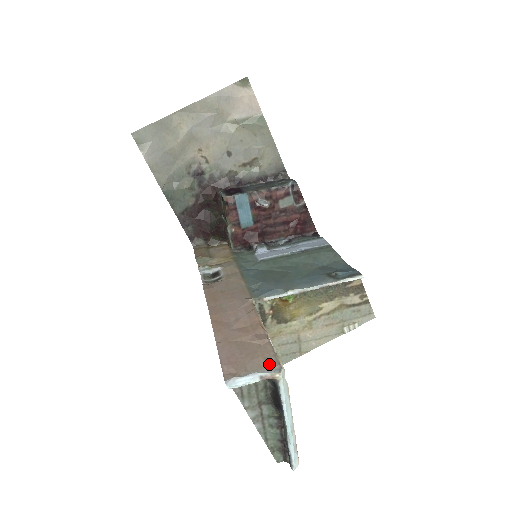
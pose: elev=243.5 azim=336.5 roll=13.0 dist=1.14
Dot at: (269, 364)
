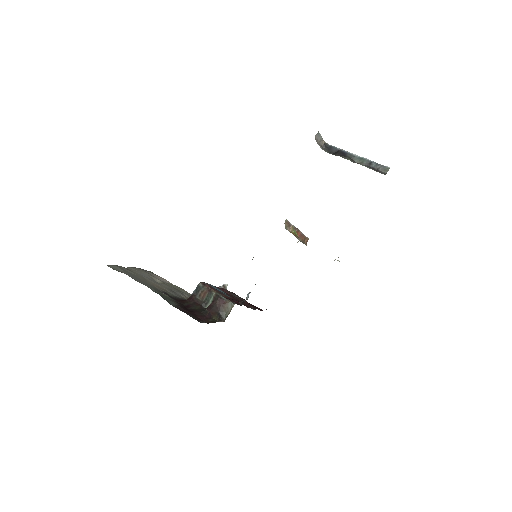
Dot at: occluded
